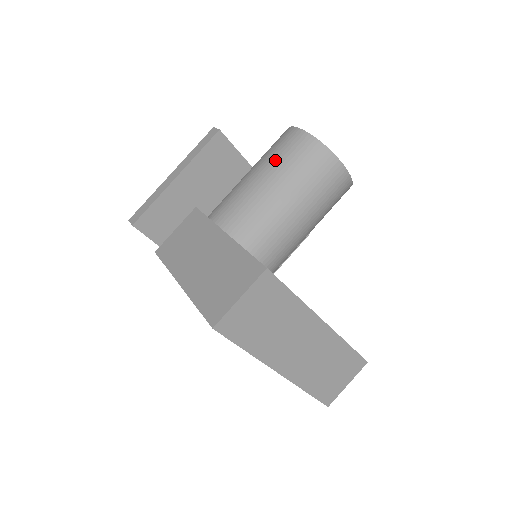
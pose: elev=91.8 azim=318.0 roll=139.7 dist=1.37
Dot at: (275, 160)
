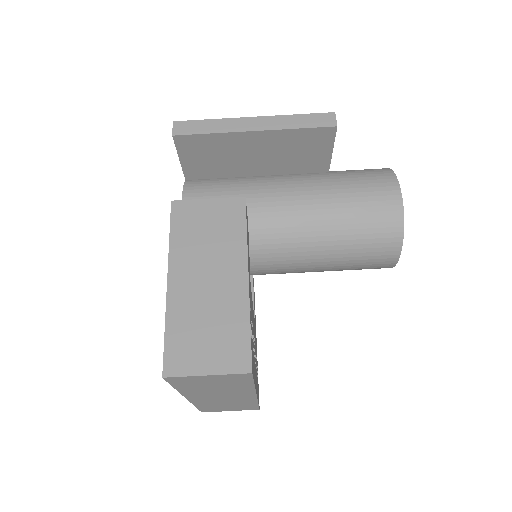
Dot at: (353, 202)
